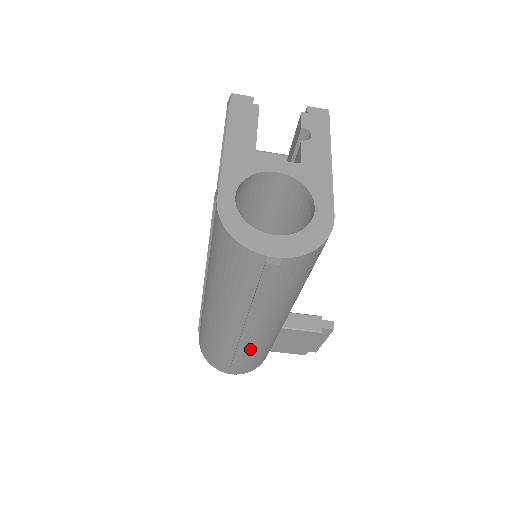
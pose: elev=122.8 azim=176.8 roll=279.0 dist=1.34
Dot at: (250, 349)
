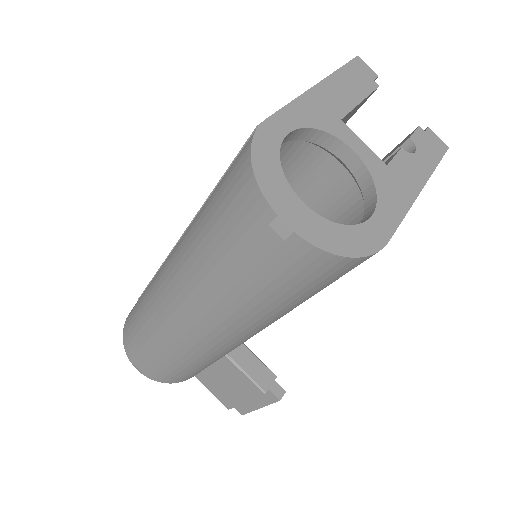
Dot at: (175, 350)
